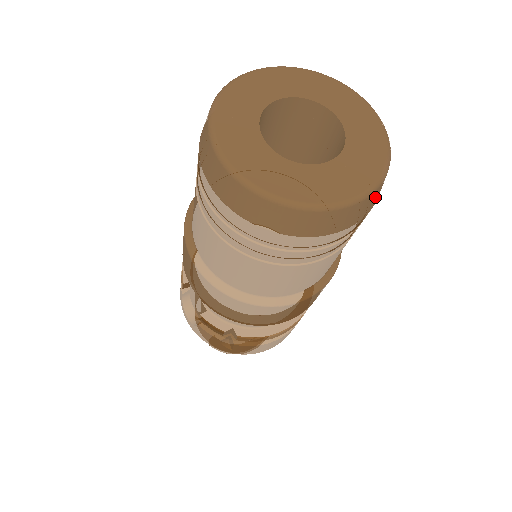
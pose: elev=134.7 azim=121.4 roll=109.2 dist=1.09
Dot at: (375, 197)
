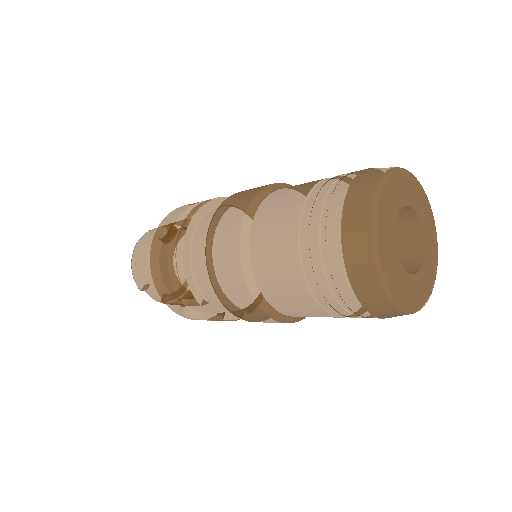
Dot at: occluded
